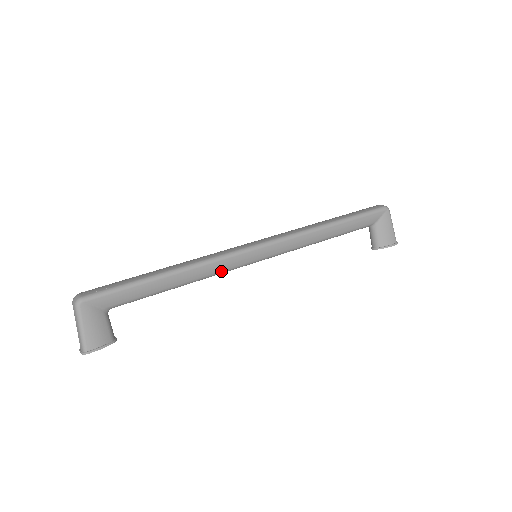
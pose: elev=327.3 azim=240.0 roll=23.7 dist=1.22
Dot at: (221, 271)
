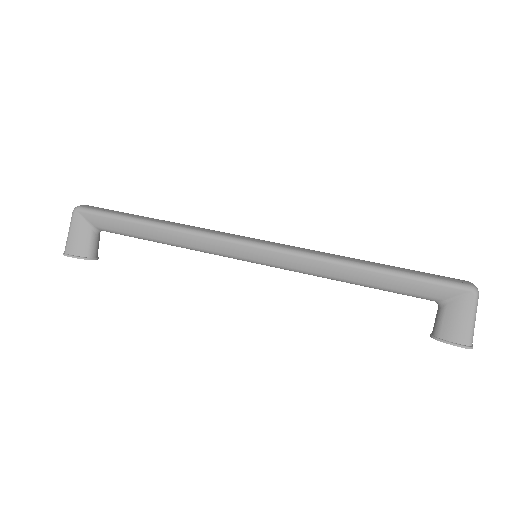
Dot at: (206, 250)
